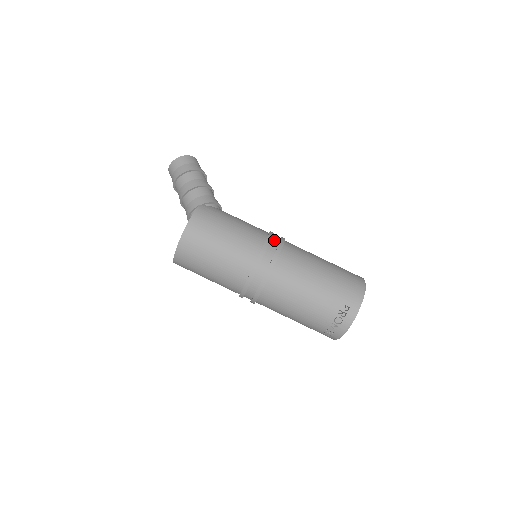
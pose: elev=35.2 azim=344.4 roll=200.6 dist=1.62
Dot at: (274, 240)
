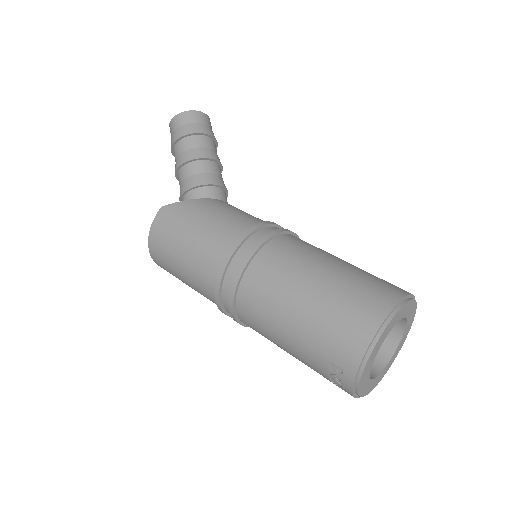
Dot at: (243, 249)
